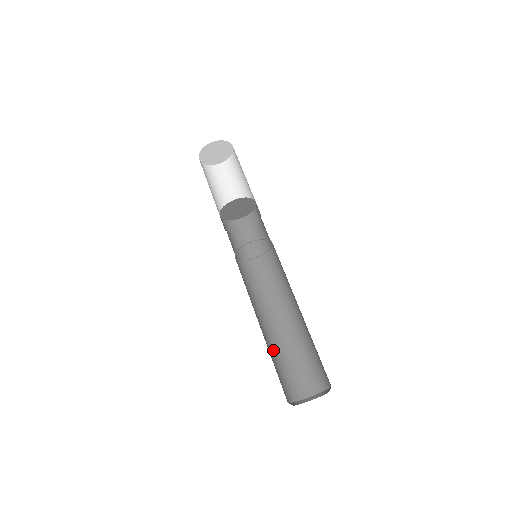
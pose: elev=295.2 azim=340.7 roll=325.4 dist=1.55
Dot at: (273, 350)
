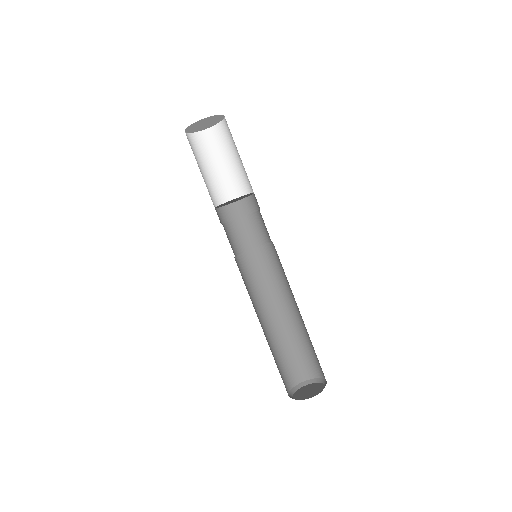
Dot at: (289, 336)
